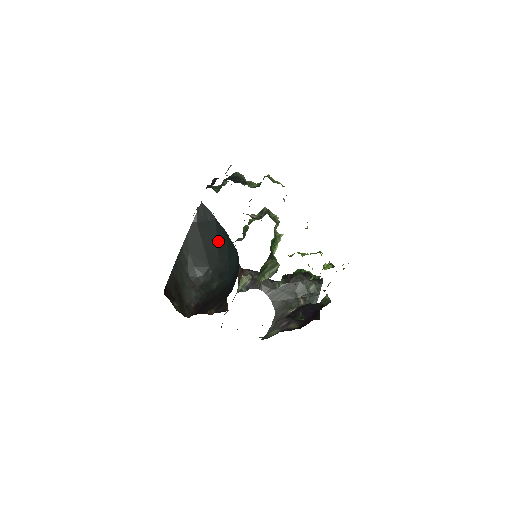
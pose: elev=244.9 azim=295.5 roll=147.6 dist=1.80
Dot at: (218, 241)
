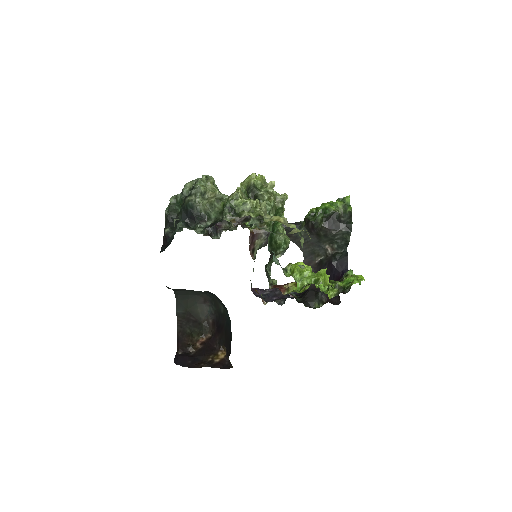
Dot at: occluded
